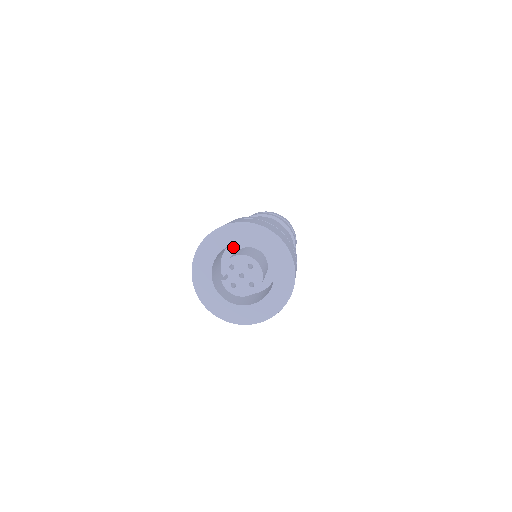
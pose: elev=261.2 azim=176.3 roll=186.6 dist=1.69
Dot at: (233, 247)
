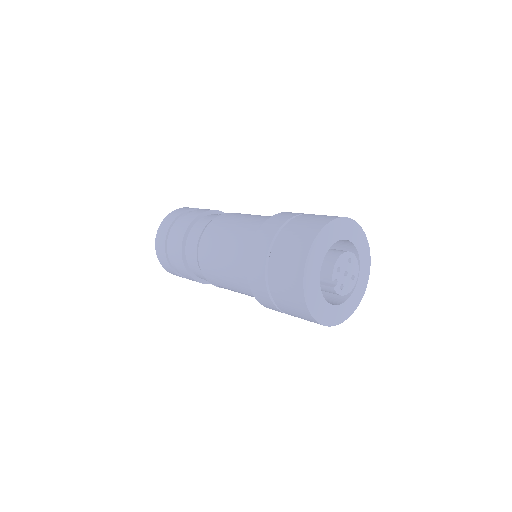
Dot at: occluded
